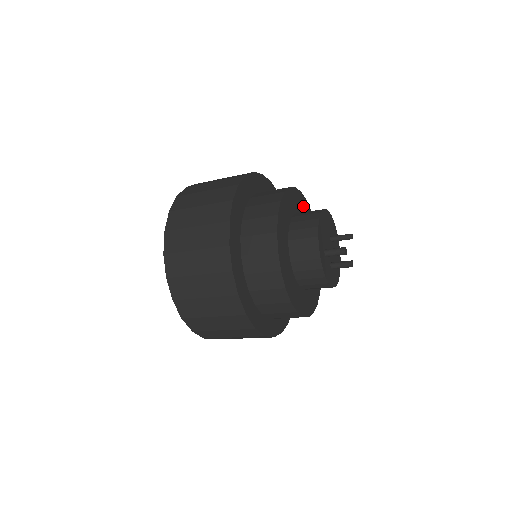
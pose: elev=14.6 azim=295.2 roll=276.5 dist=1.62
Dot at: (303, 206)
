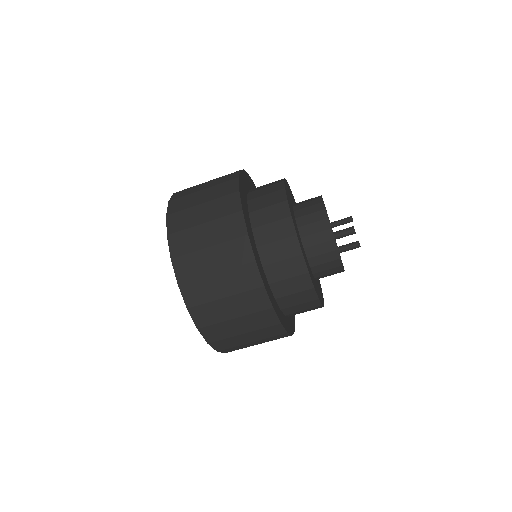
Dot at: (293, 200)
